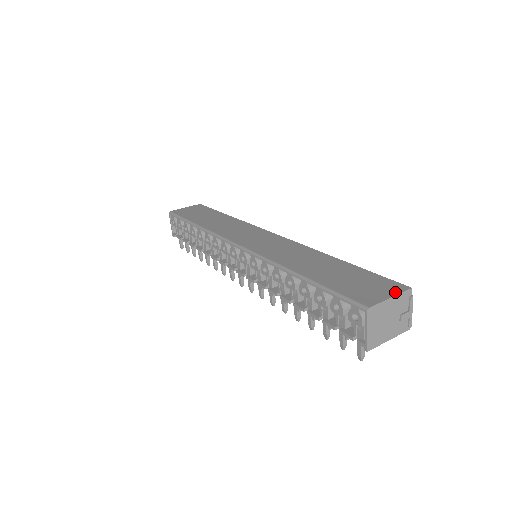
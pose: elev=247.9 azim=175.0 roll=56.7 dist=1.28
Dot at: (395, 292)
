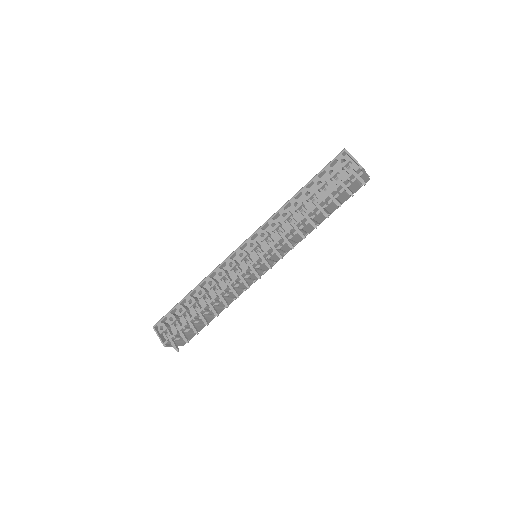
Dot at: occluded
